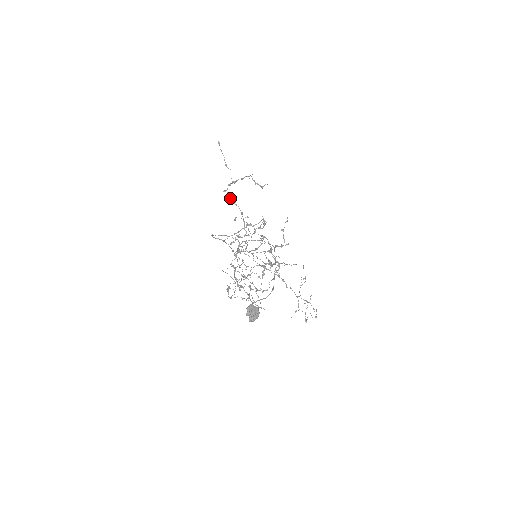
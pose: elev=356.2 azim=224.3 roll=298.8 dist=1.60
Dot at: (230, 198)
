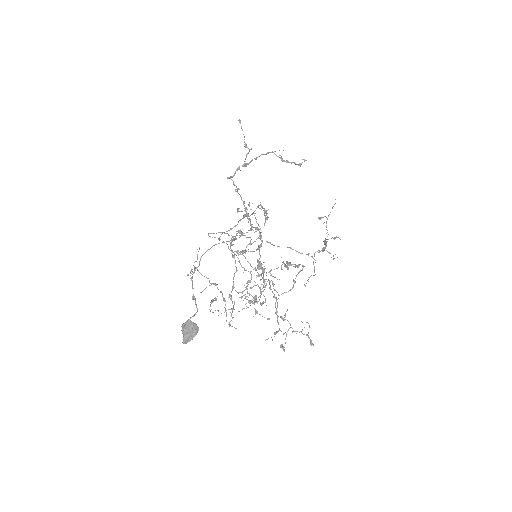
Dot at: (234, 185)
